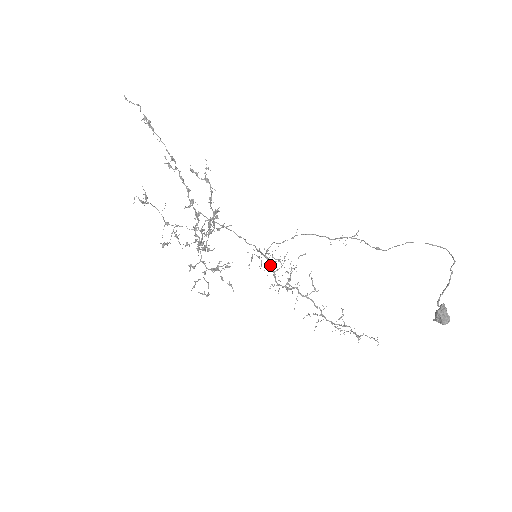
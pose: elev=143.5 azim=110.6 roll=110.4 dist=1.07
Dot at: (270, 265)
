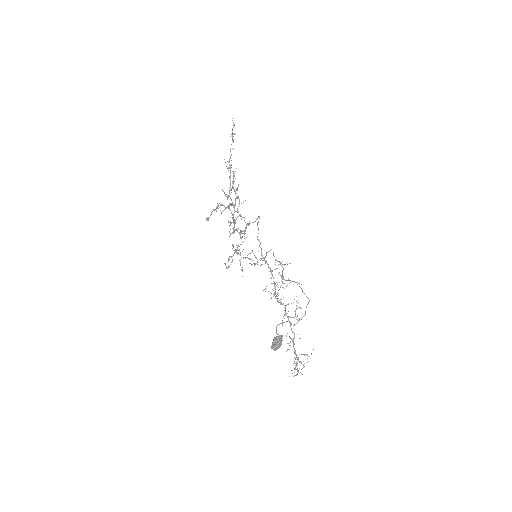
Dot at: (272, 274)
